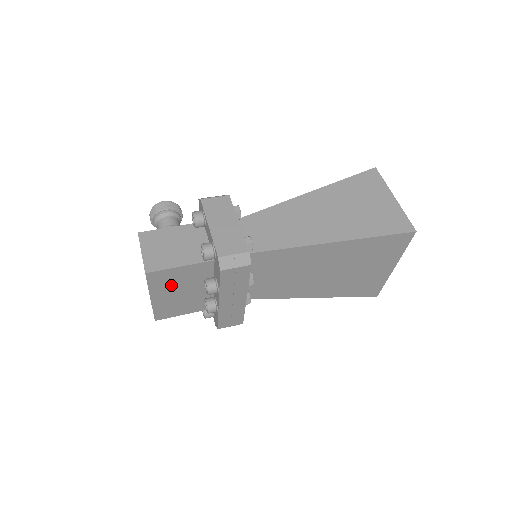
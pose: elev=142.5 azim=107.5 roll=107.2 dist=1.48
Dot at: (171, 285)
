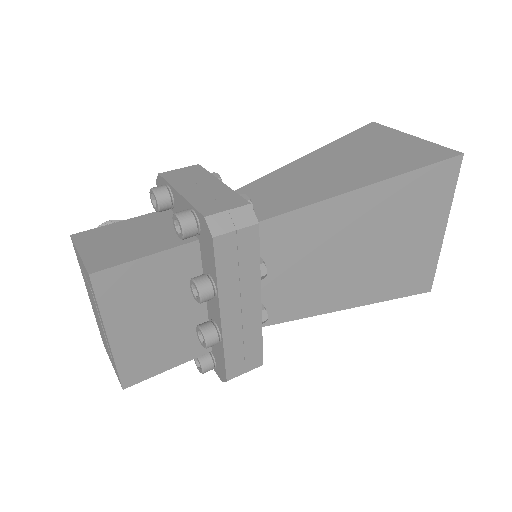
Dot at: (137, 302)
